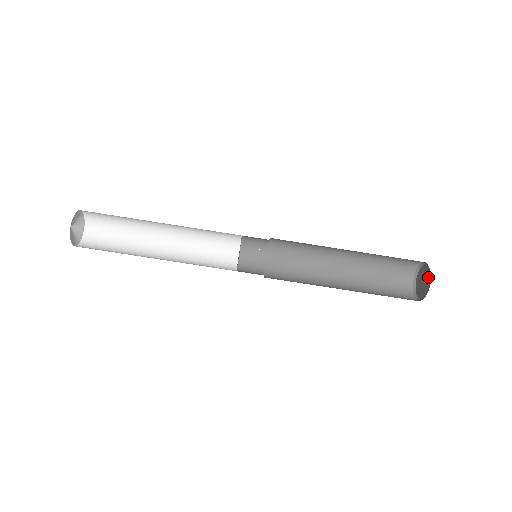
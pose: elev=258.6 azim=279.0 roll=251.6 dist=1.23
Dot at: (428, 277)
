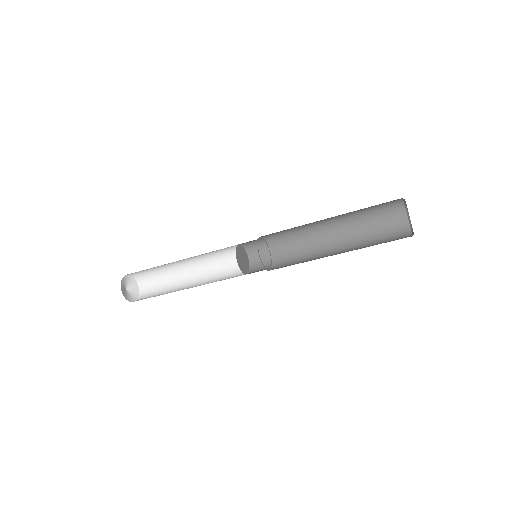
Dot at: occluded
